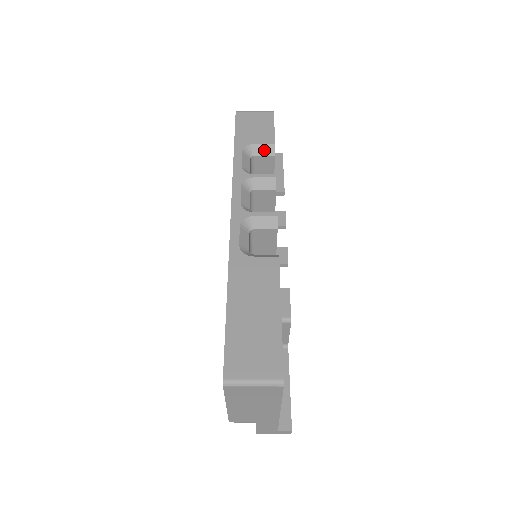
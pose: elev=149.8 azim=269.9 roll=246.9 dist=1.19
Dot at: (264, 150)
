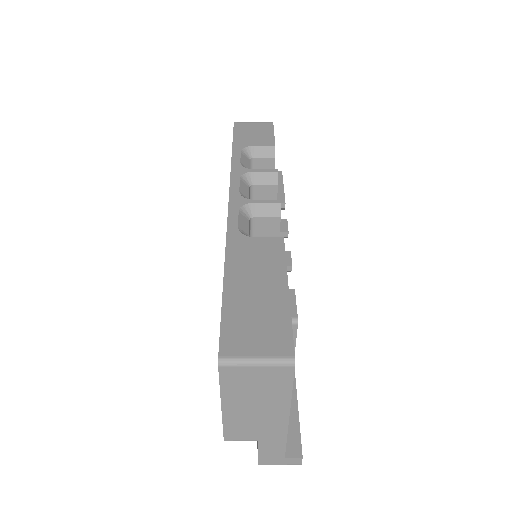
Dot at: (264, 152)
